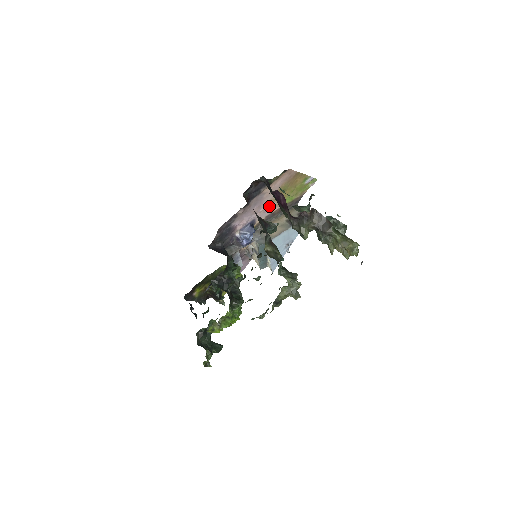
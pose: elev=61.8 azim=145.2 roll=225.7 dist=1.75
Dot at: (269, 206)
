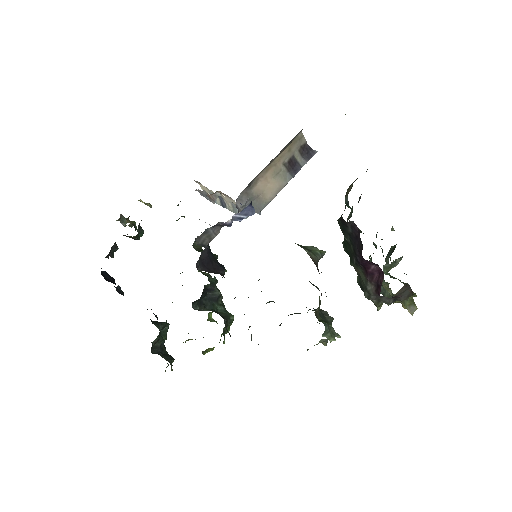
Dot at: occluded
